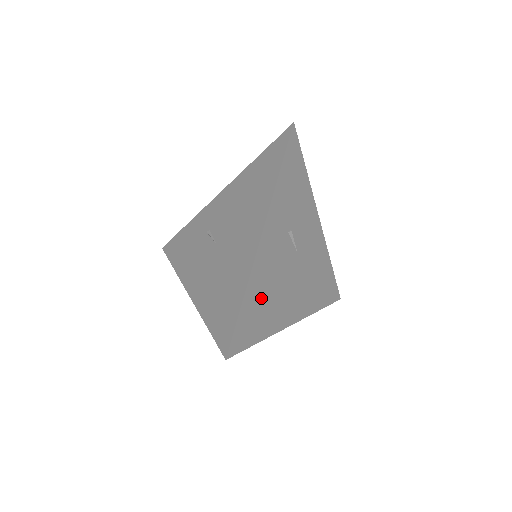
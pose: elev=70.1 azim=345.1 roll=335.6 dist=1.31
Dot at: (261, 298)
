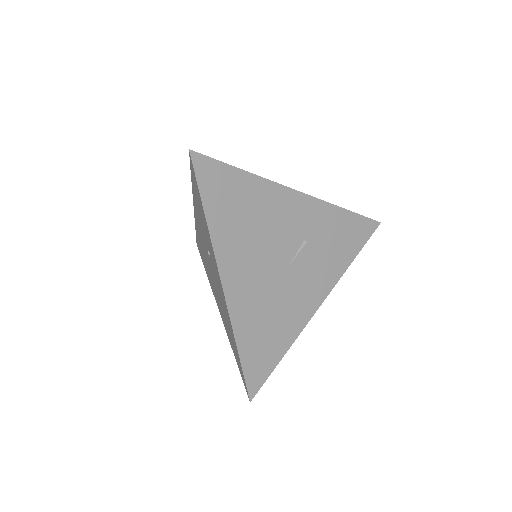
Dot at: (245, 203)
